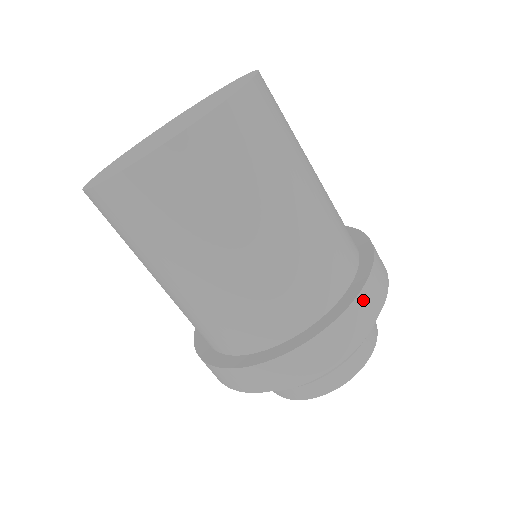
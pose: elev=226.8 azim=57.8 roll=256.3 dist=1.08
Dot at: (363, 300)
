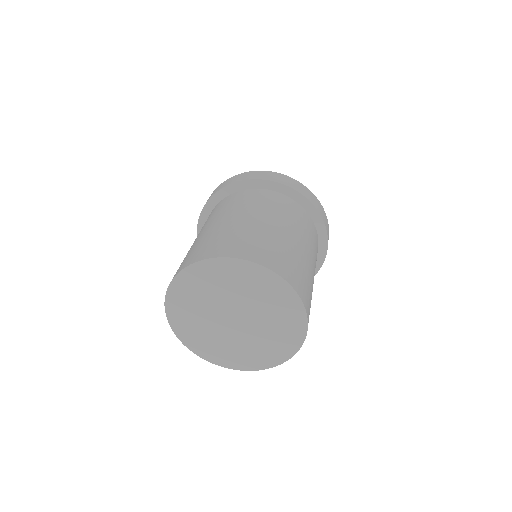
Dot at: occluded
